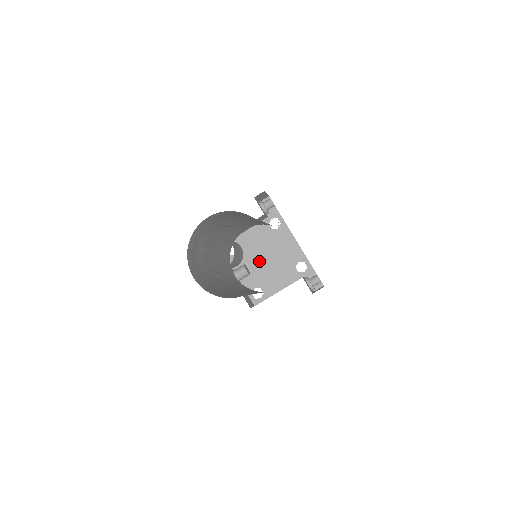
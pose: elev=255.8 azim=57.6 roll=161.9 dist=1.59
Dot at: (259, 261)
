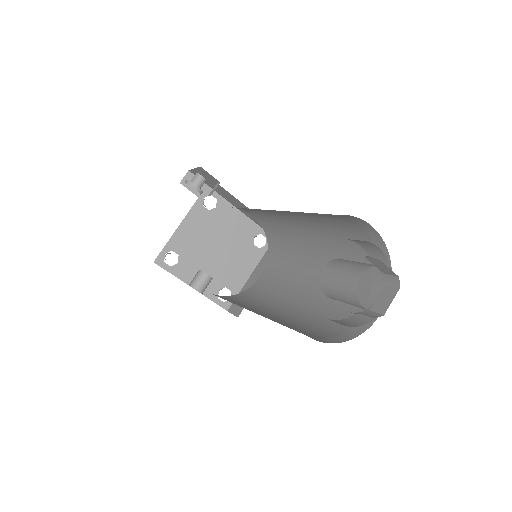
Dot at: (210, 256)
